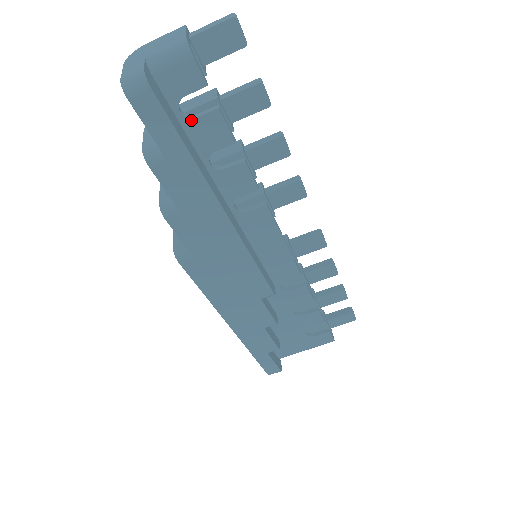
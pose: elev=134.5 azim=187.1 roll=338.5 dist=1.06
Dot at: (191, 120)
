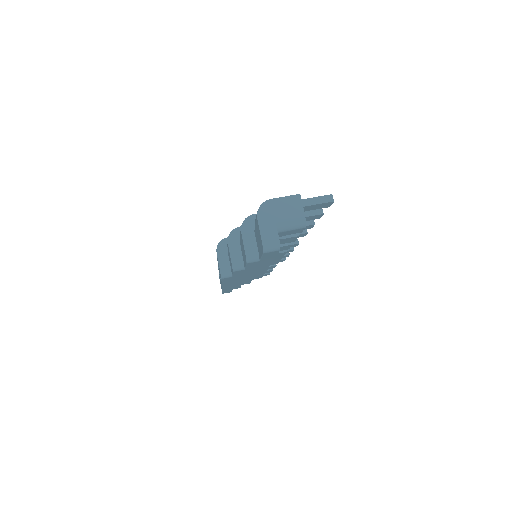
Dot at: (280, 239)
